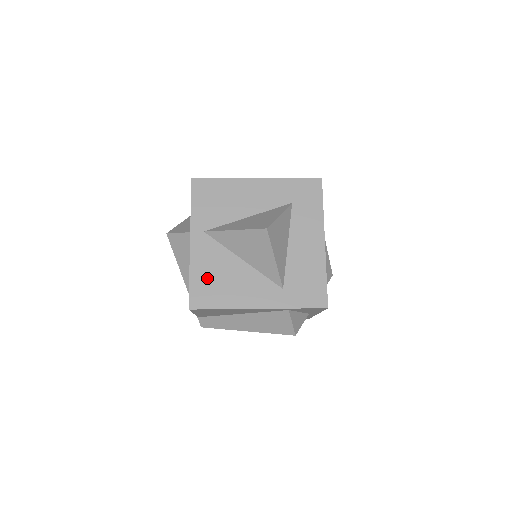
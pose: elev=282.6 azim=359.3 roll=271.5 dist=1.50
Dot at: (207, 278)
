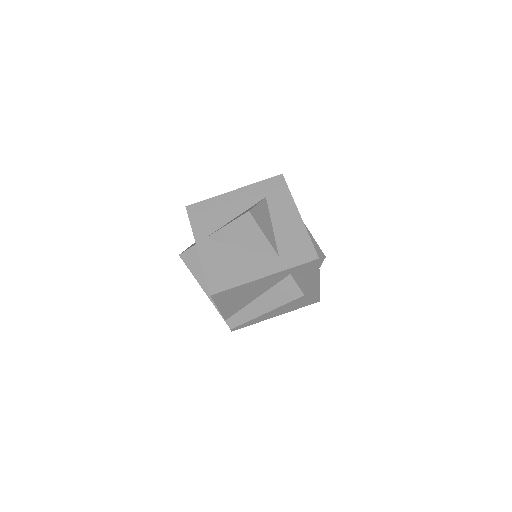
Dot at: (218, 269)
